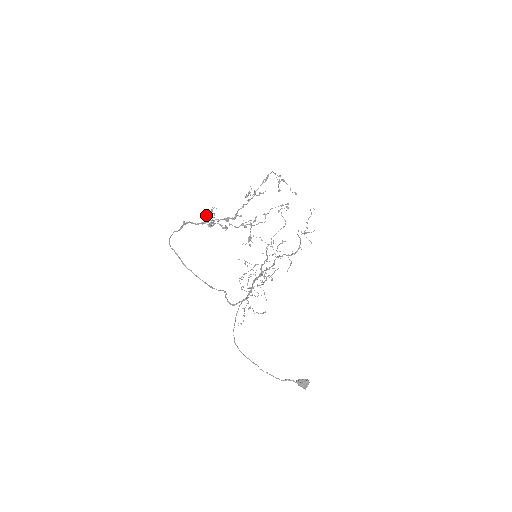
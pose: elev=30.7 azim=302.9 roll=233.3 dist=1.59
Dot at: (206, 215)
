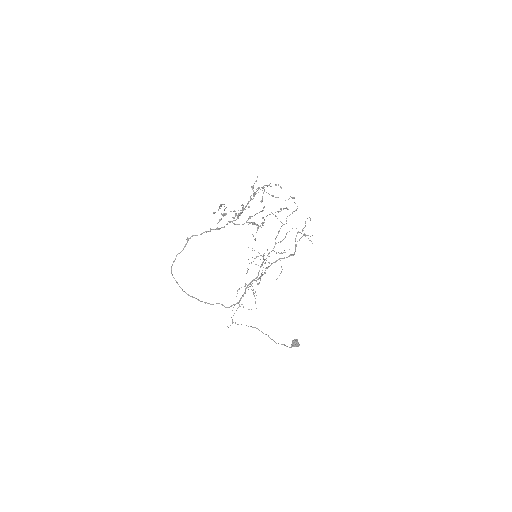
Dot at: occluded
